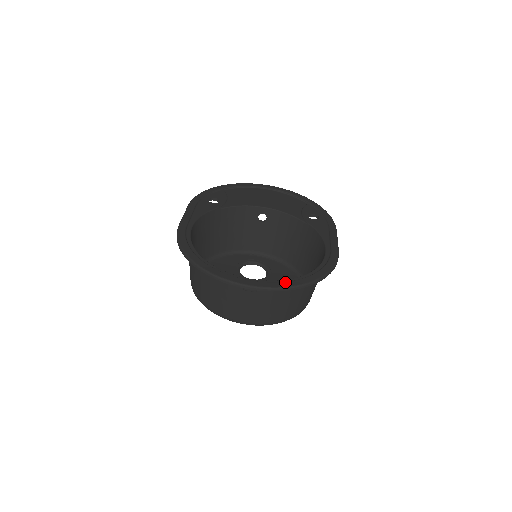
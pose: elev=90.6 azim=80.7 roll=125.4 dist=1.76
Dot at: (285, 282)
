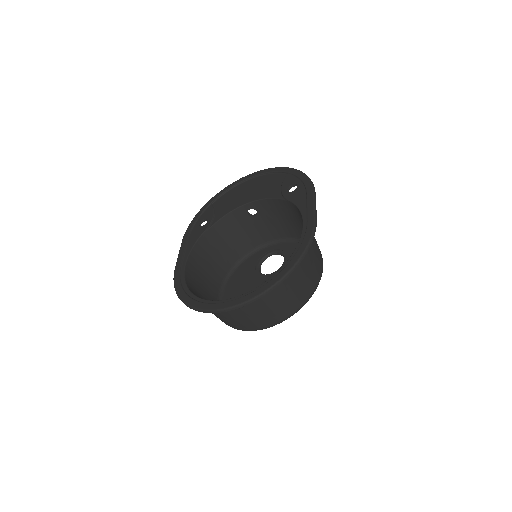
Dot at: (262, 287)
